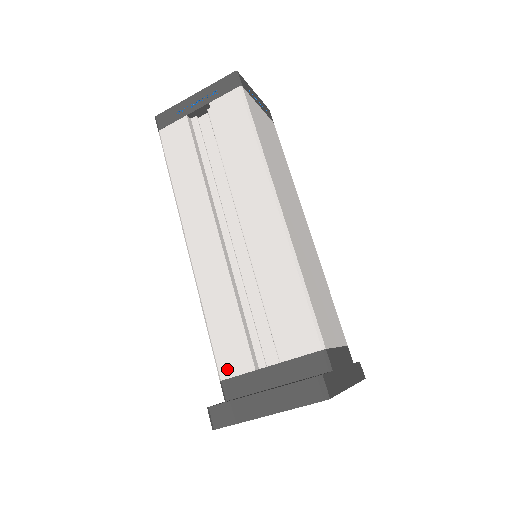
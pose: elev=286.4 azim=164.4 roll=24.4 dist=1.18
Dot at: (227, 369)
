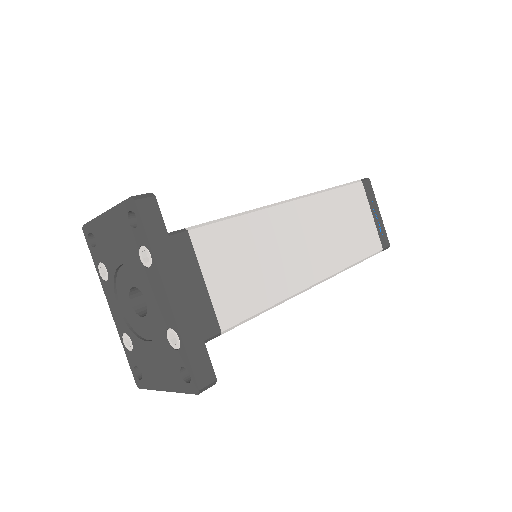
Dot at: occluded
